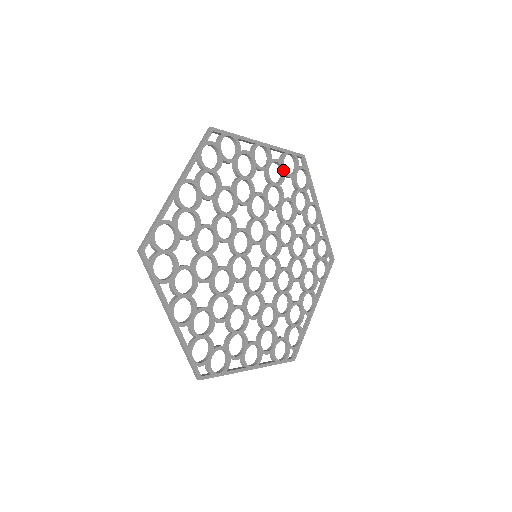
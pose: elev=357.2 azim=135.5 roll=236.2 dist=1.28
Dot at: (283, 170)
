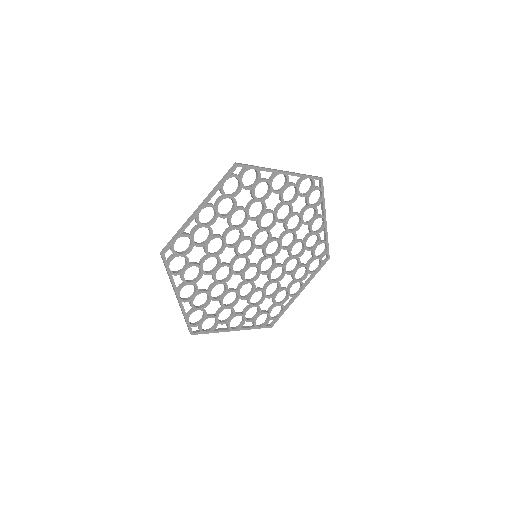
Dot at: (230, 198)
